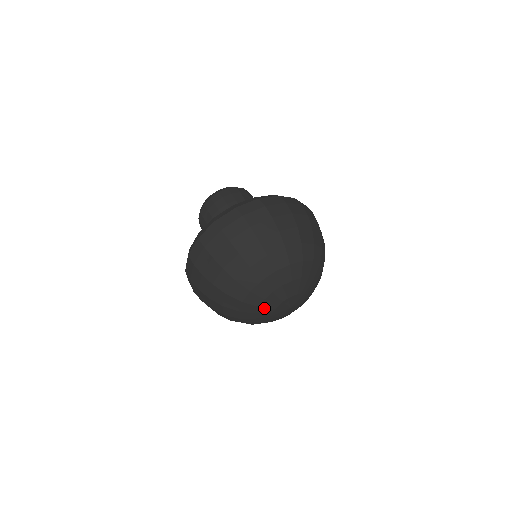
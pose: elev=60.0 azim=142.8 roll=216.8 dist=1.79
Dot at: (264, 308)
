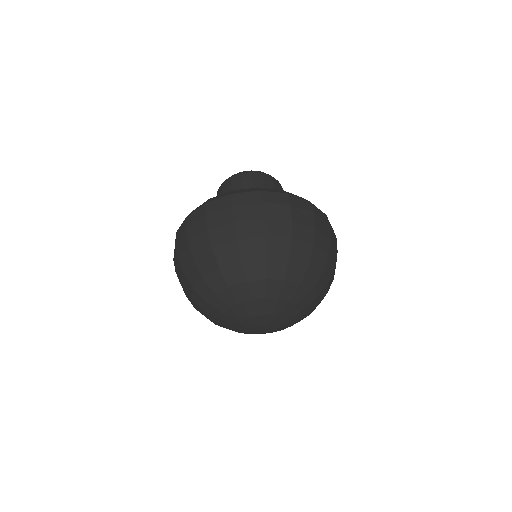
Dot at: (242, 308)
